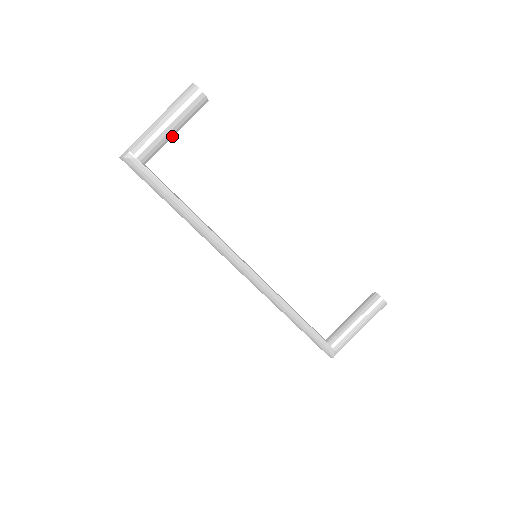
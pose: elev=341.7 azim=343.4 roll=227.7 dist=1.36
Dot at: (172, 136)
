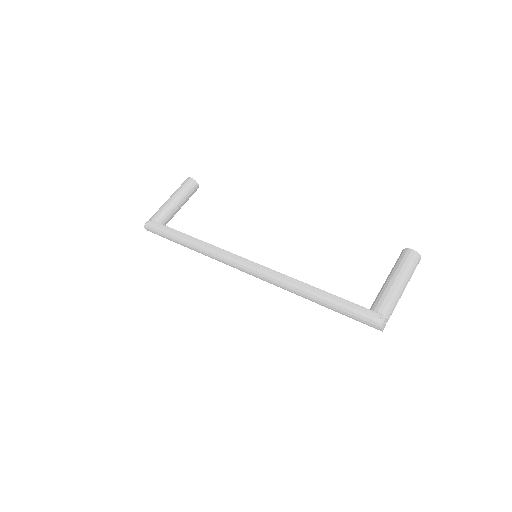
Dot at: (176, 206)
